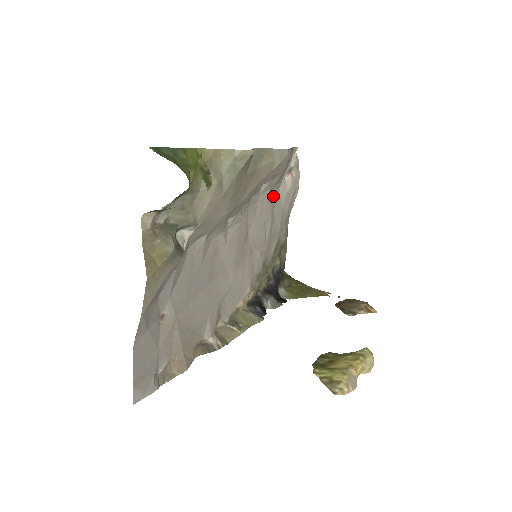
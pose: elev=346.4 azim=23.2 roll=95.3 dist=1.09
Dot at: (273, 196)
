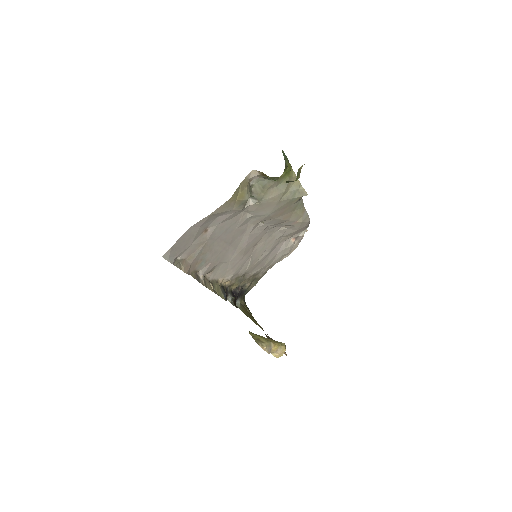
Dot at: (280, 241)
